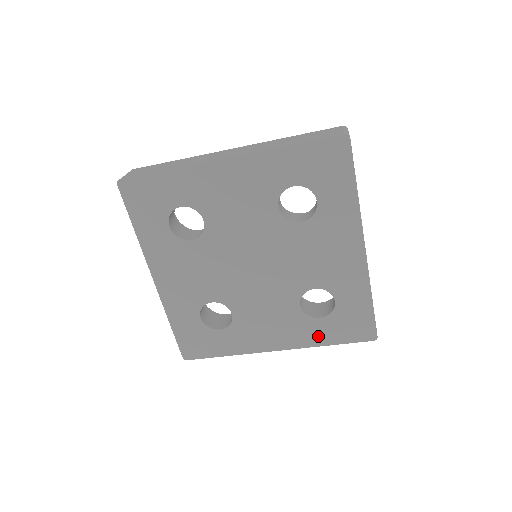
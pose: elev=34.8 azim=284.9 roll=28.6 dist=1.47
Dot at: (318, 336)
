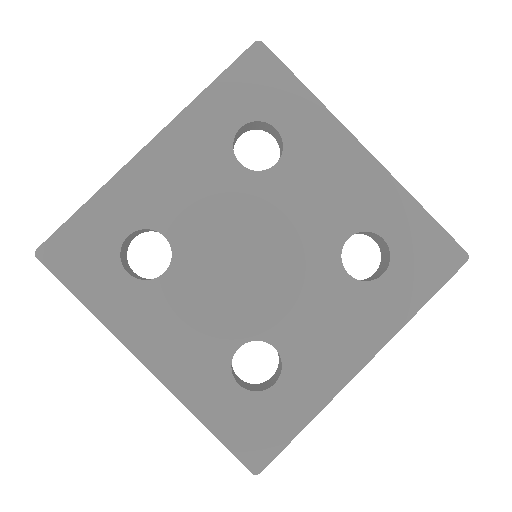
Dot at: (399, 303)
